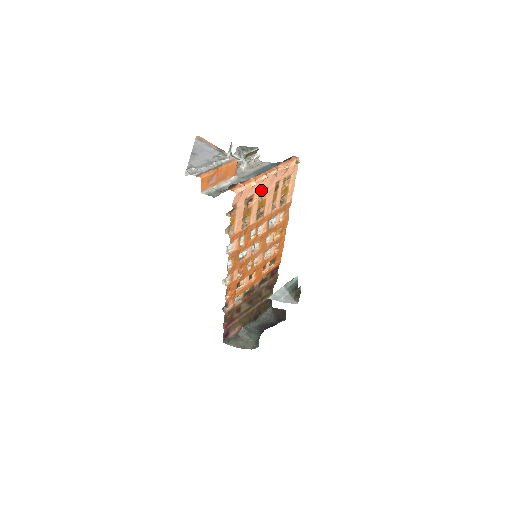
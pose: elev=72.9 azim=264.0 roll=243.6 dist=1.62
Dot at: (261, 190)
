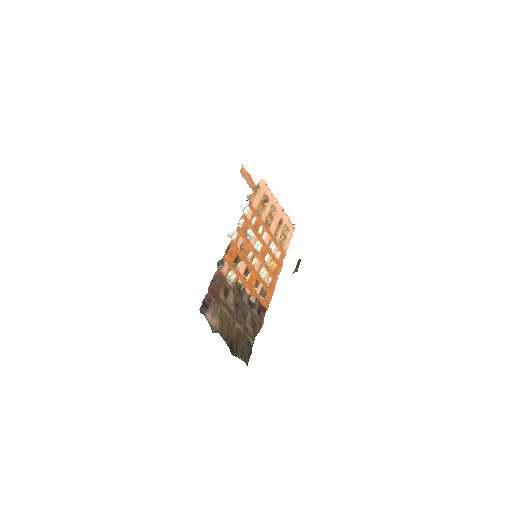
Dot at: (273, 206)
